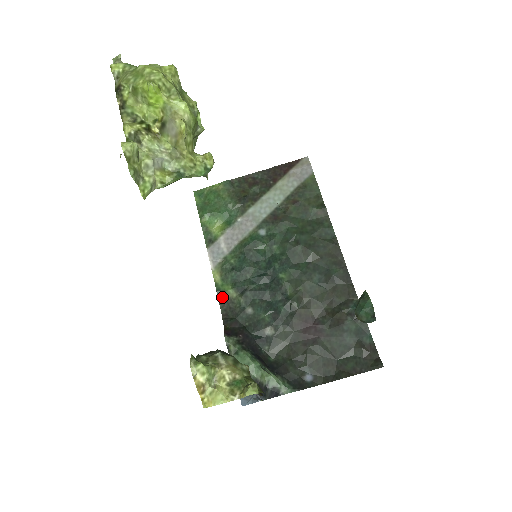
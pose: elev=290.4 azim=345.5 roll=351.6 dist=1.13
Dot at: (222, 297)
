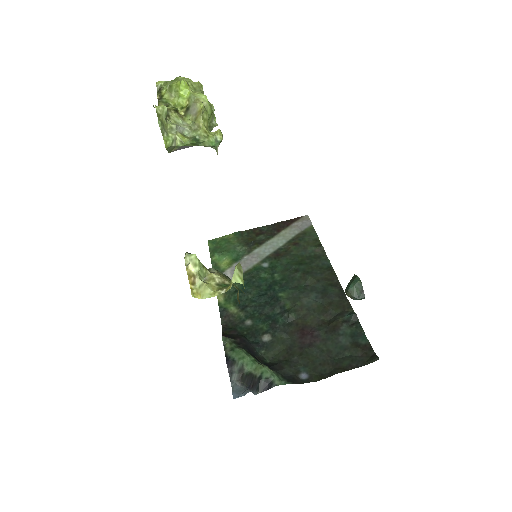
Dot at: (224, 313)
